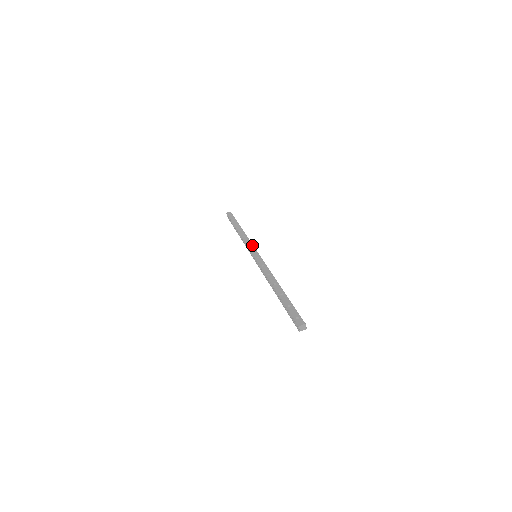
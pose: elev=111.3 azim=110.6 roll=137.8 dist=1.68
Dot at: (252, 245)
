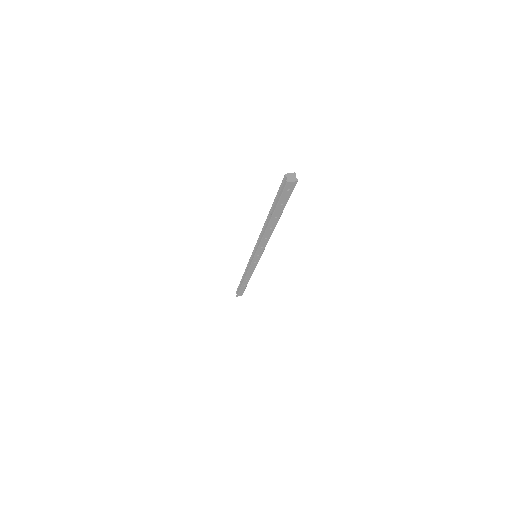
Dot at: occluded
